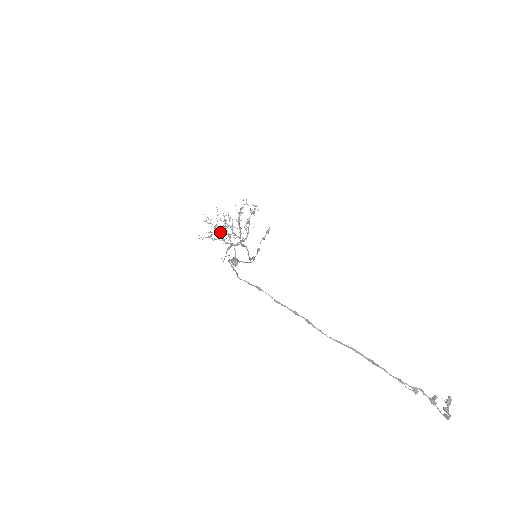
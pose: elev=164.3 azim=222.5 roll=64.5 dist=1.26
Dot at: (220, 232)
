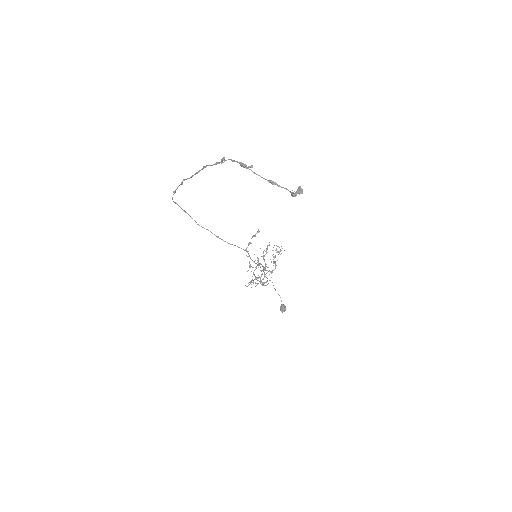
Dot at: occluded
